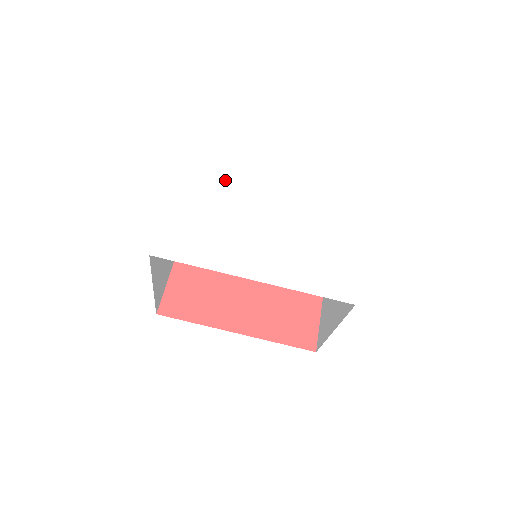
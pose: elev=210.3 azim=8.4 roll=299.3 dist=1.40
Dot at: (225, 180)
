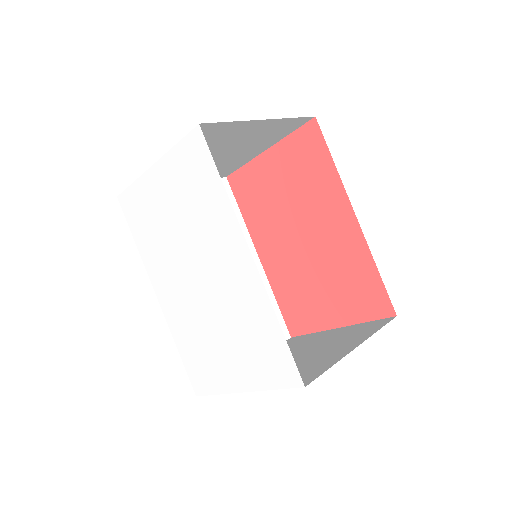
Dot at: (200, 201)
